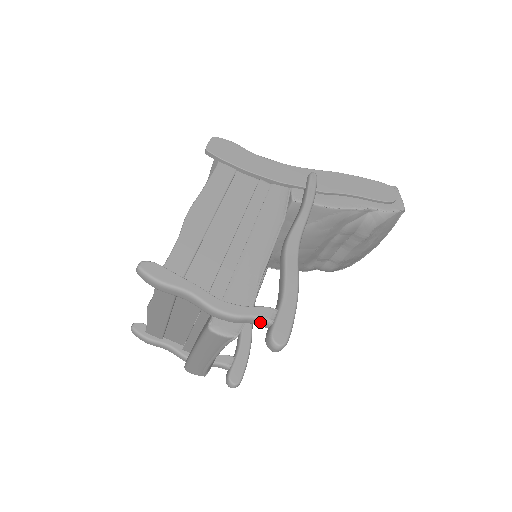
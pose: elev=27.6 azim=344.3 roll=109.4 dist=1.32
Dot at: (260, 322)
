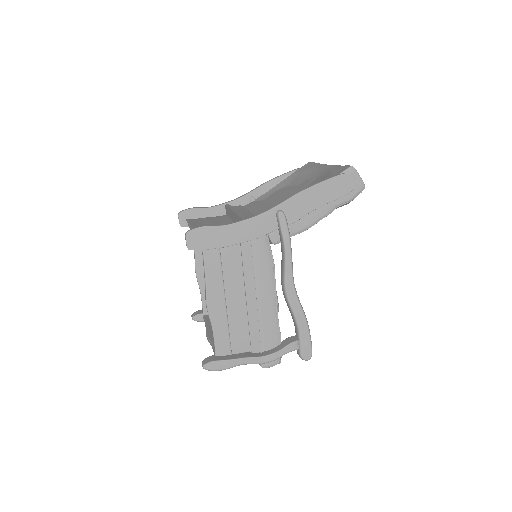
Dot at: (291, 351)
